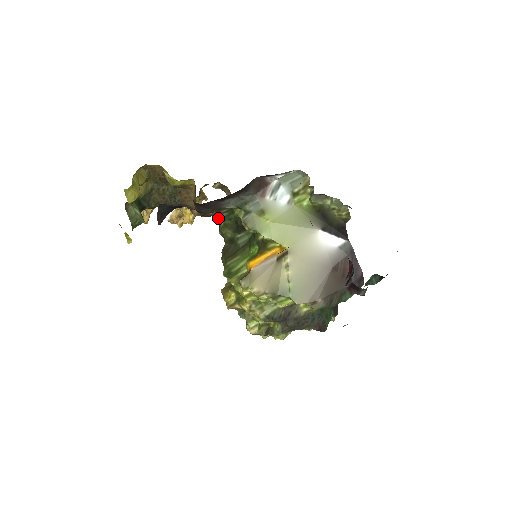
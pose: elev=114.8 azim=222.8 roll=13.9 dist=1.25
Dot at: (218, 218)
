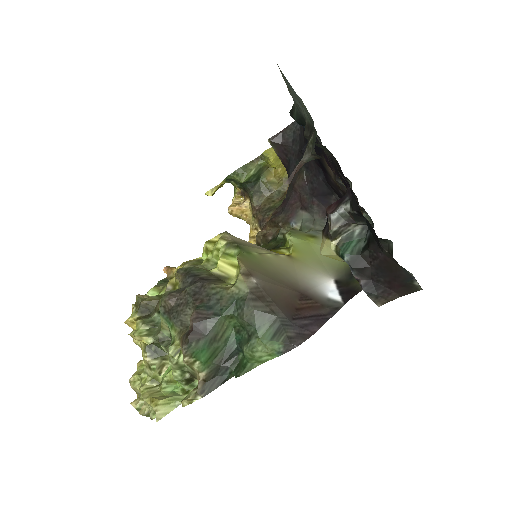
Dot at: occluded
